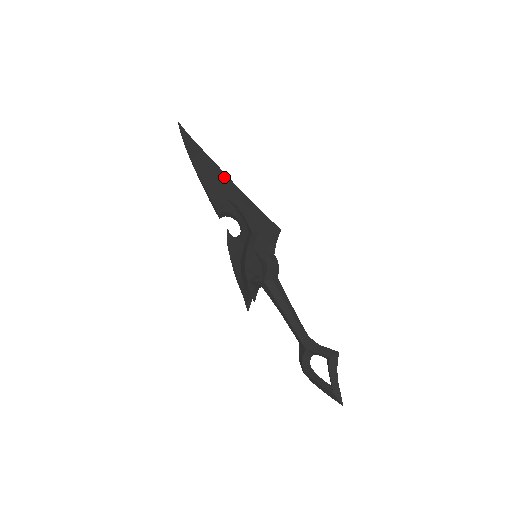
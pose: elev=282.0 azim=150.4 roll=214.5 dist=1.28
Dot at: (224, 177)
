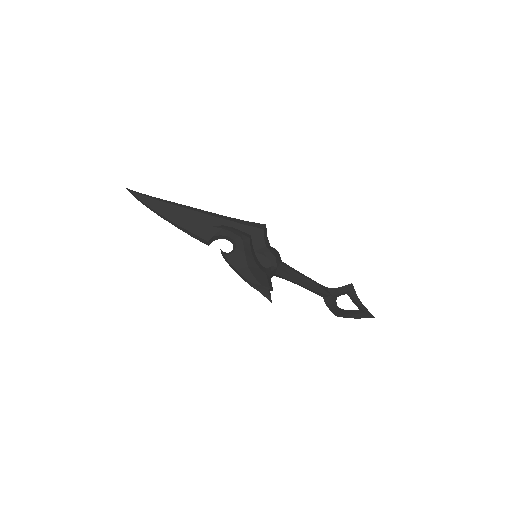
Dot at: (198, 211)
